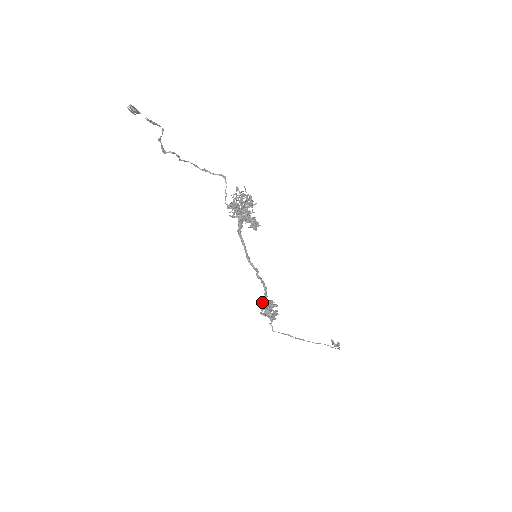
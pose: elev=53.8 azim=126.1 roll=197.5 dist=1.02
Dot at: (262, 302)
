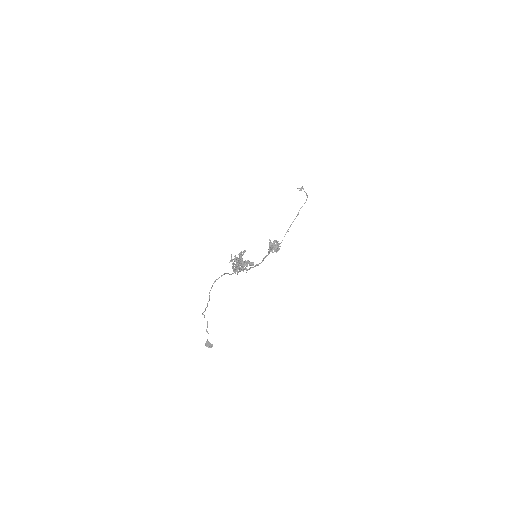
Dot at: occluded
